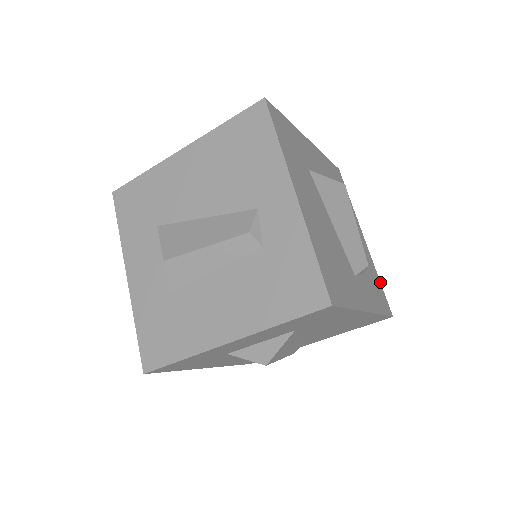
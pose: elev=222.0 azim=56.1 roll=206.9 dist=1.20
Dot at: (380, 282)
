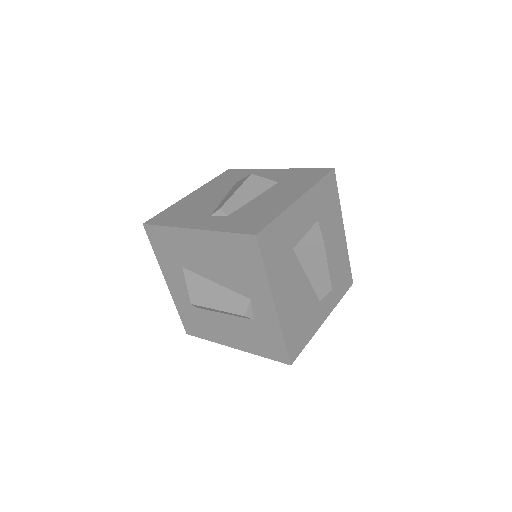
Dot at: (349, 261)
